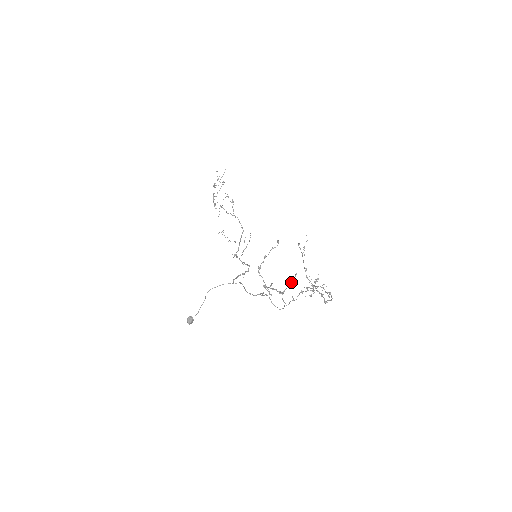
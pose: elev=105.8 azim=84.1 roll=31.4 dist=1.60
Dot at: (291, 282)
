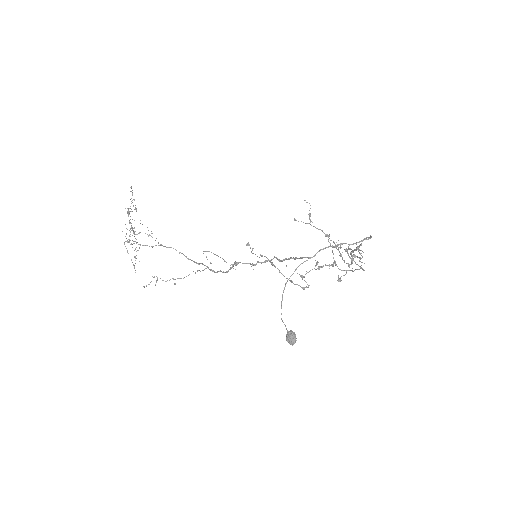
Dot at: occluded
